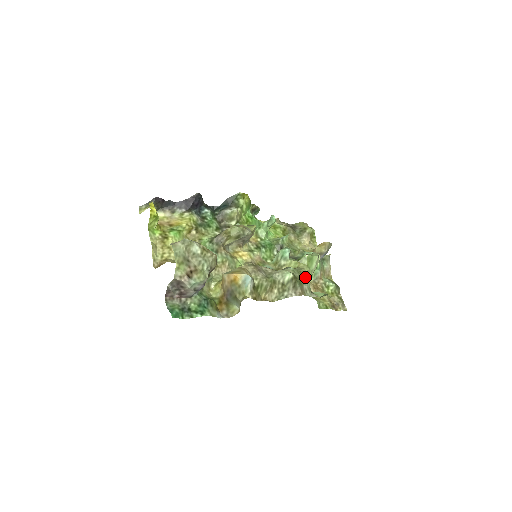
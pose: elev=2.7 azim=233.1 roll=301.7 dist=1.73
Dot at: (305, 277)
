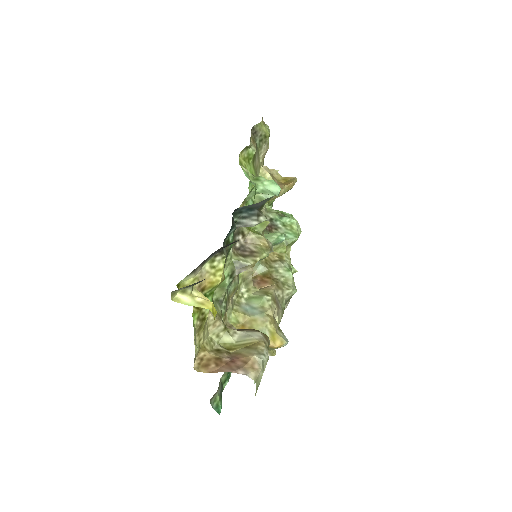
Dot at: occluded
